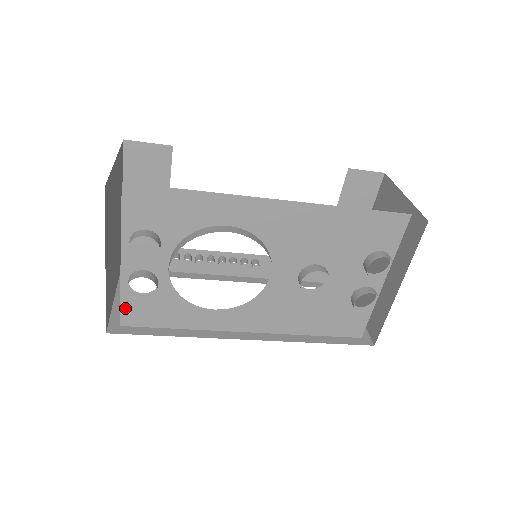
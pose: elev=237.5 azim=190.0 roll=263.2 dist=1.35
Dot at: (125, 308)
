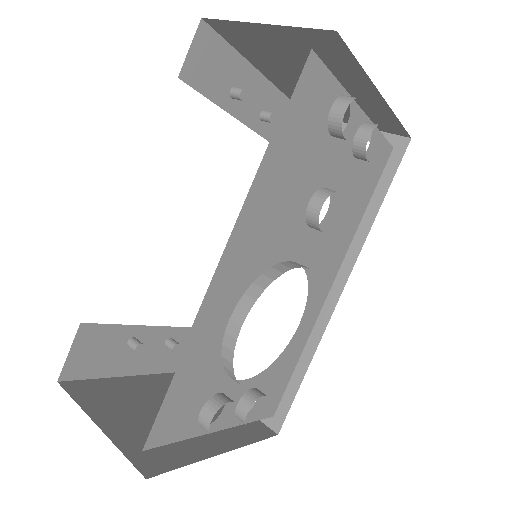
Dot at: (261, 415)
